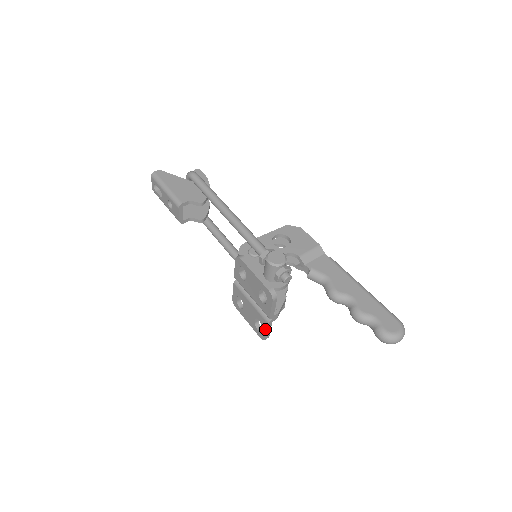
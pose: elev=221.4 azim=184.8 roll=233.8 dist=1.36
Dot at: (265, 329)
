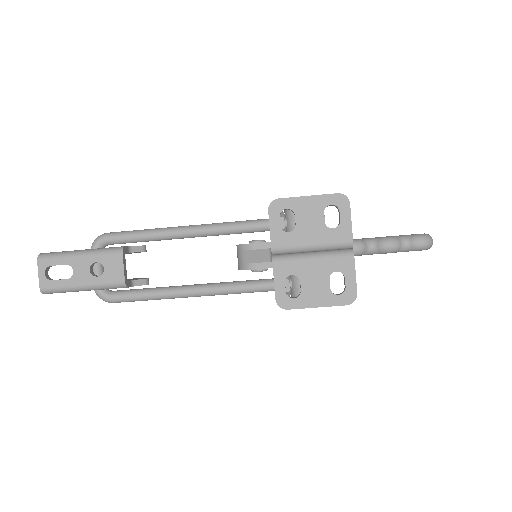
Dot at: (352, 273)
